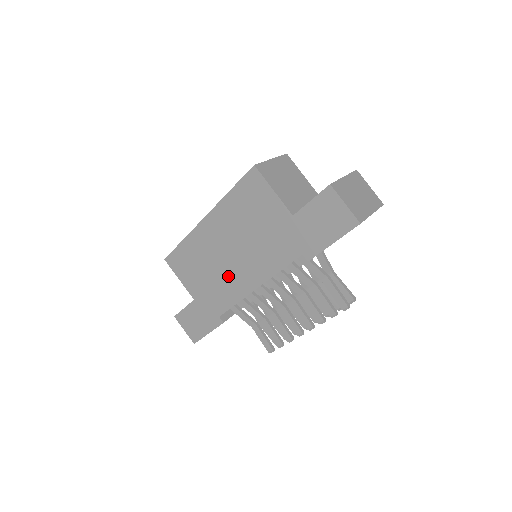
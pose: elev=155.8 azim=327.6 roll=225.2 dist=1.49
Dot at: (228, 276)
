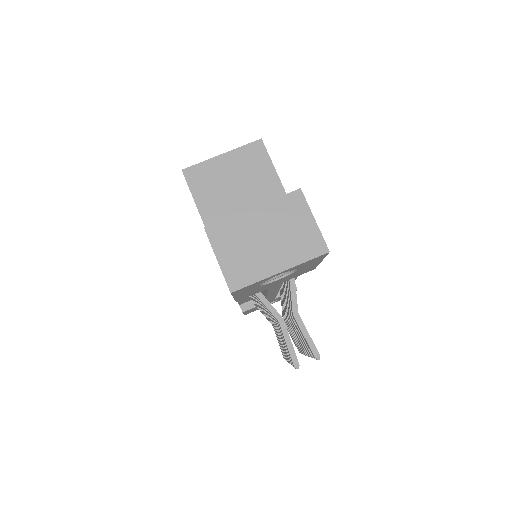
Dot at: occluded
